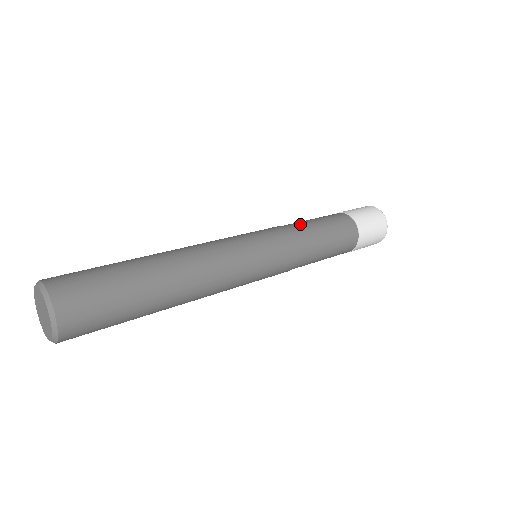
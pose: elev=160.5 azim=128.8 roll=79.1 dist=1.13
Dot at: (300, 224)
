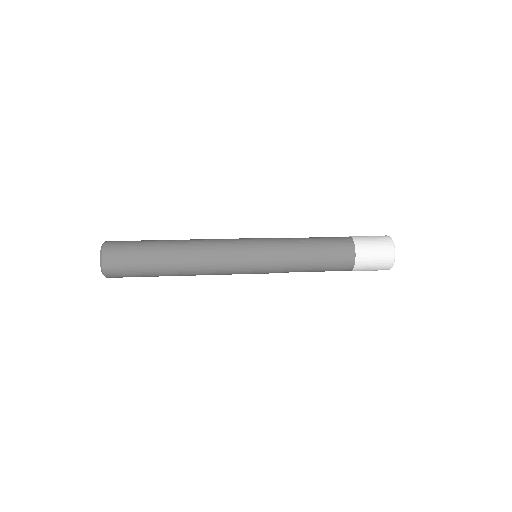
Dot at: occluded
